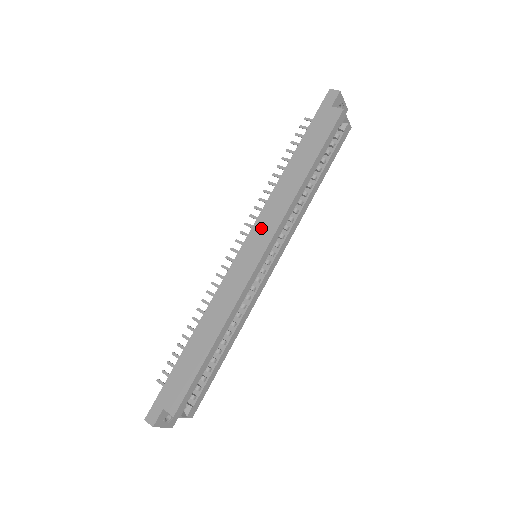
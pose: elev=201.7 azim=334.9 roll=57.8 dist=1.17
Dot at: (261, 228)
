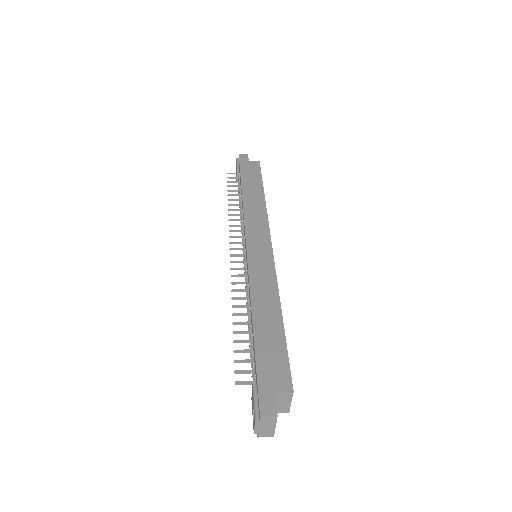
Dot at: (254, 230)
